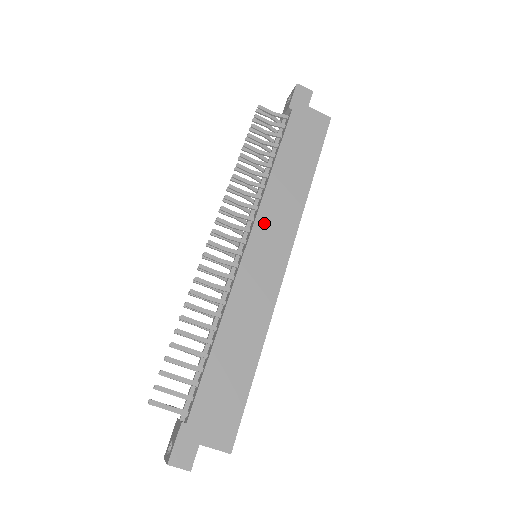
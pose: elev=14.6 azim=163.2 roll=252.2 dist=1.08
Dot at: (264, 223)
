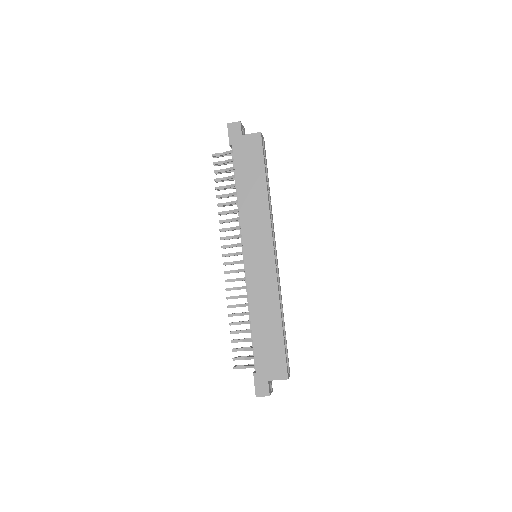
Dot at: (248, 236)
